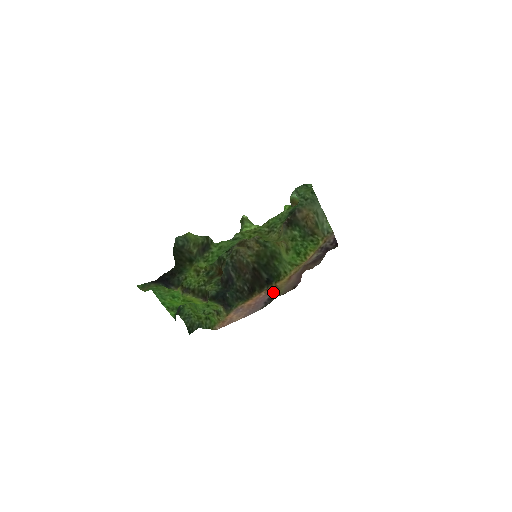
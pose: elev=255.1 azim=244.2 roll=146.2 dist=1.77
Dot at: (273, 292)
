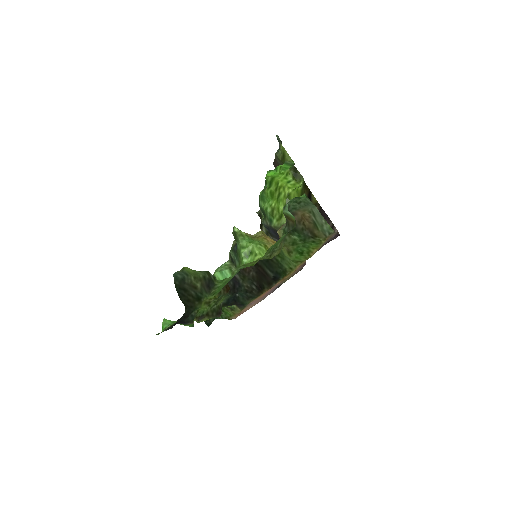
Dot at: (281, 282)
